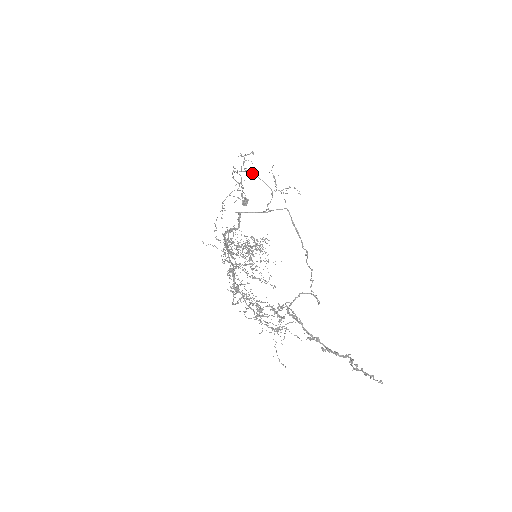
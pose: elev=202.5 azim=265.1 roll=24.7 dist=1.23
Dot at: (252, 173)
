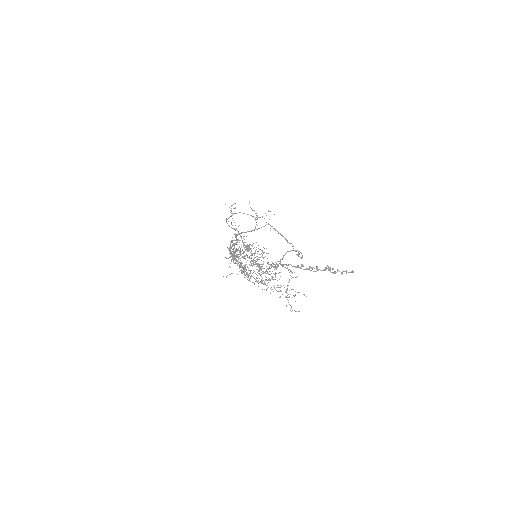
Dot at: occluded
